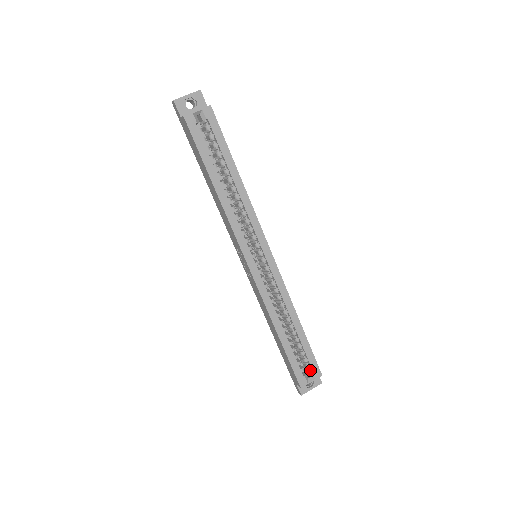
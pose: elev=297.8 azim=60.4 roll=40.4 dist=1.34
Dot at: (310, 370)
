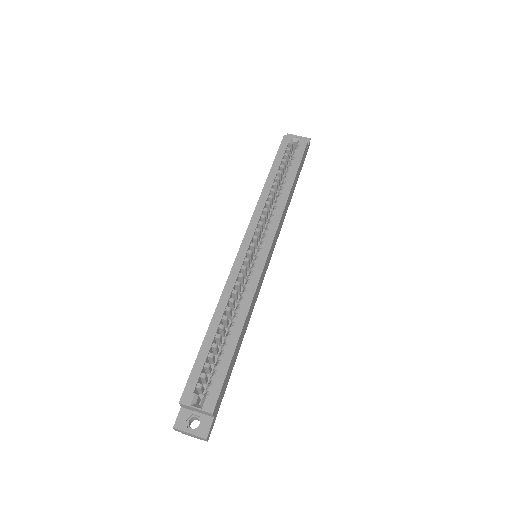
Dot at: (207, 396)
